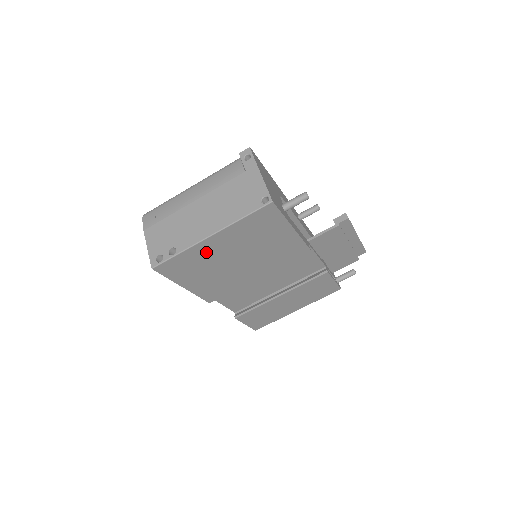
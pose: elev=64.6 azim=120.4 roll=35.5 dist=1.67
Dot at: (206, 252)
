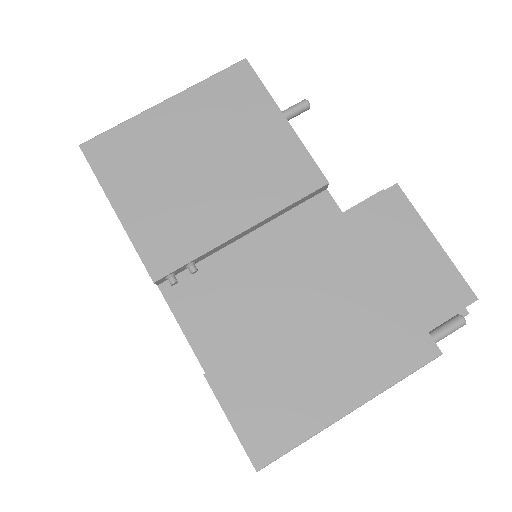
Dot at: (157, 133)
